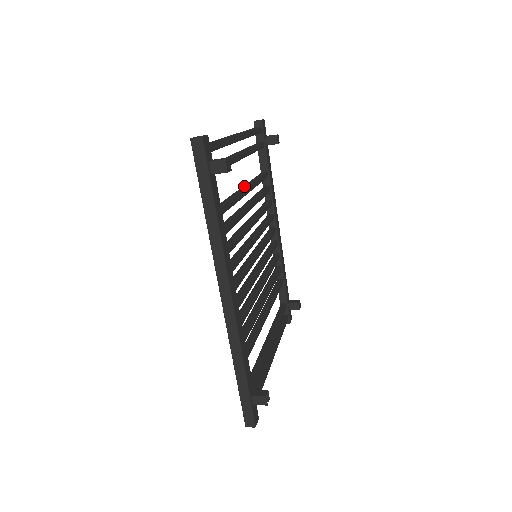
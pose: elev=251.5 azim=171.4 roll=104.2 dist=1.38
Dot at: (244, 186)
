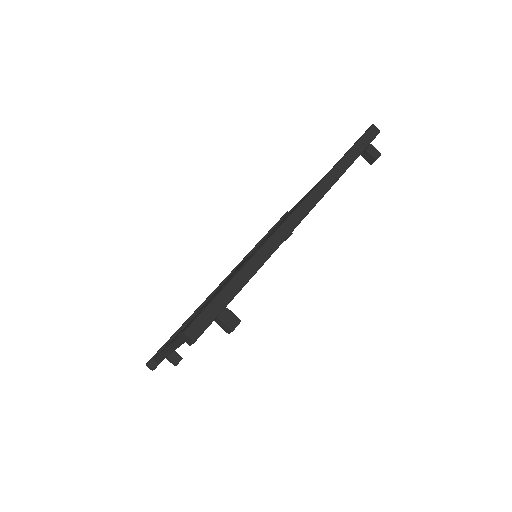
Dot at: occluded
